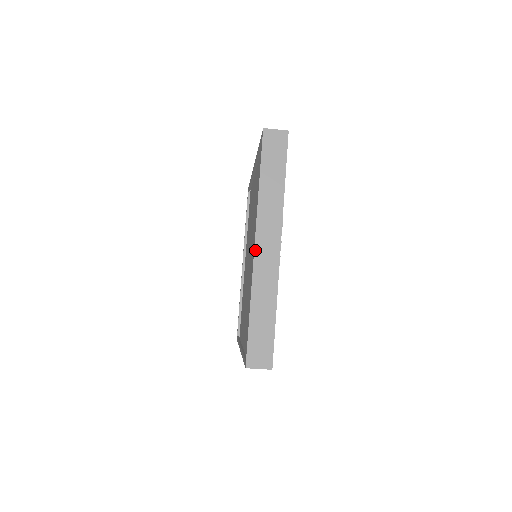
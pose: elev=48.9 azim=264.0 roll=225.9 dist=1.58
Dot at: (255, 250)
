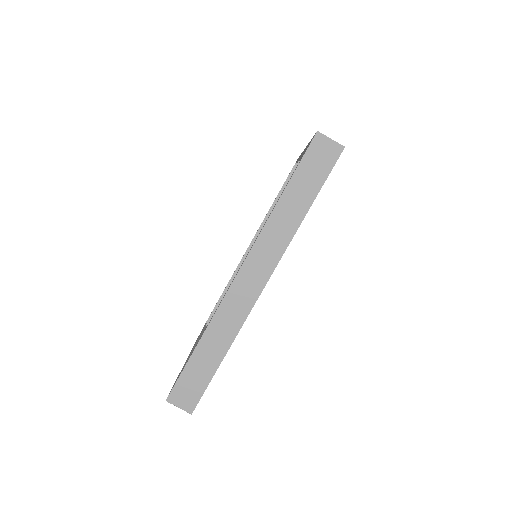
Dot at: occluded
